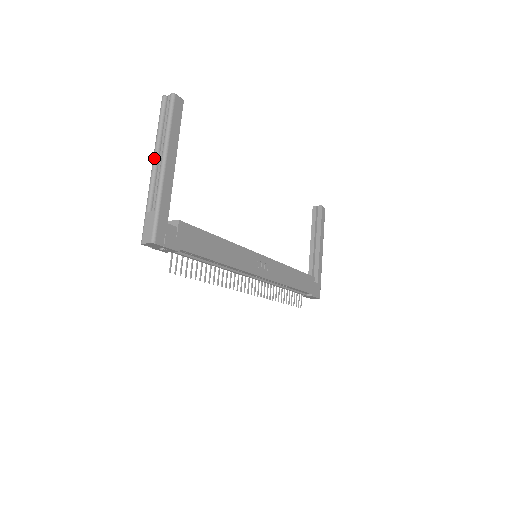
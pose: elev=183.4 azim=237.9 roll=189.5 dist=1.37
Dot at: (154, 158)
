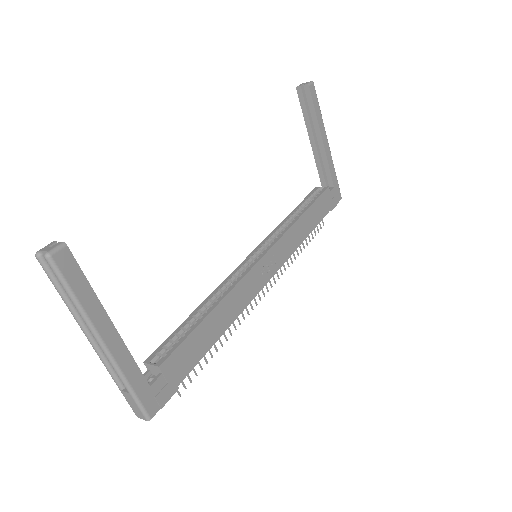
Dot at: (86, 336)
